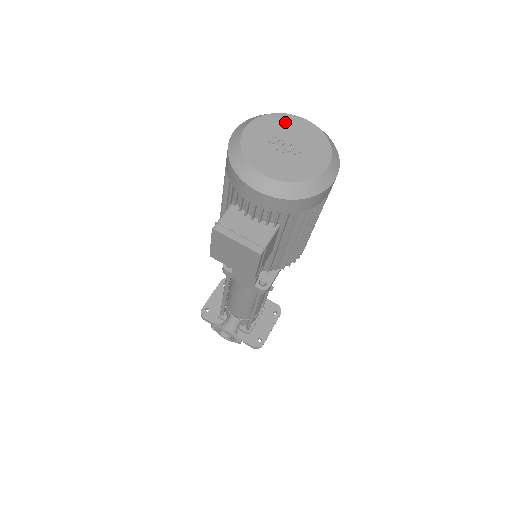
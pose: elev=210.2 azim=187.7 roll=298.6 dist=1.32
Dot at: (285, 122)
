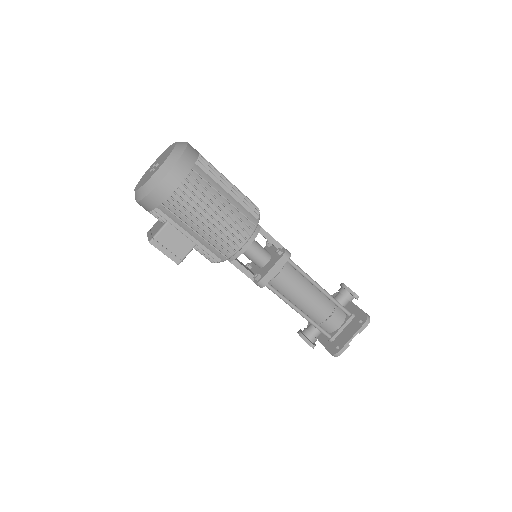
Dot at: occluded
